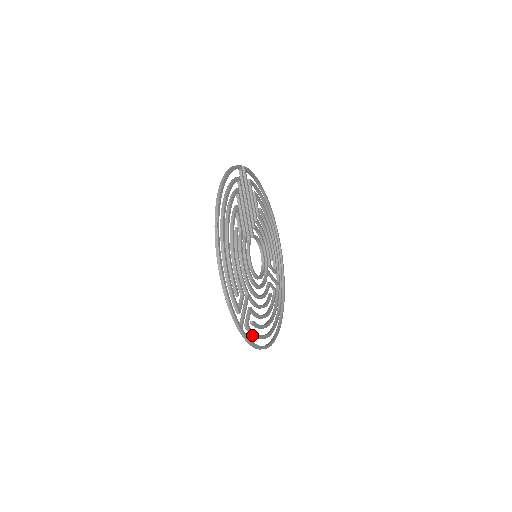
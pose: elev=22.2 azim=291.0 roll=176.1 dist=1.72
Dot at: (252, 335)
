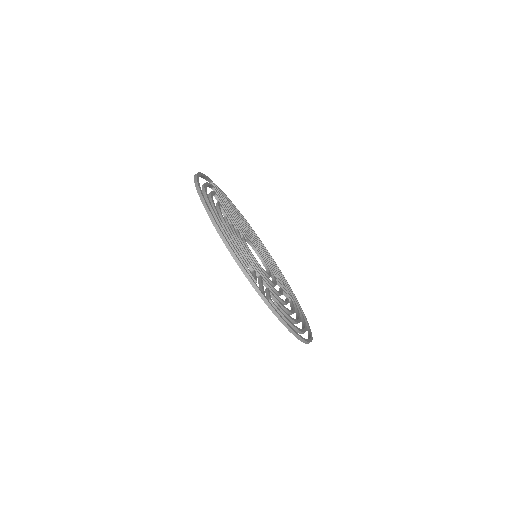
Dot at: occluded
